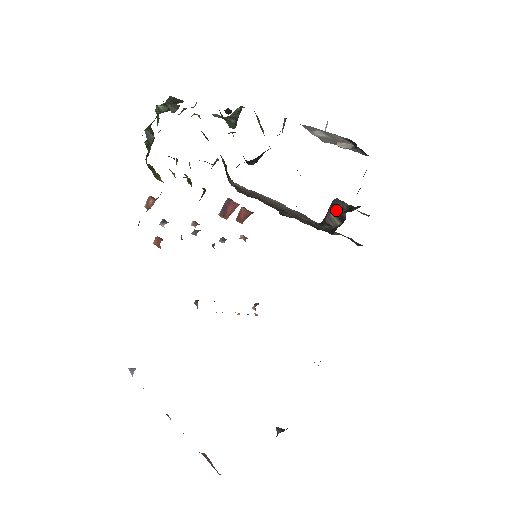
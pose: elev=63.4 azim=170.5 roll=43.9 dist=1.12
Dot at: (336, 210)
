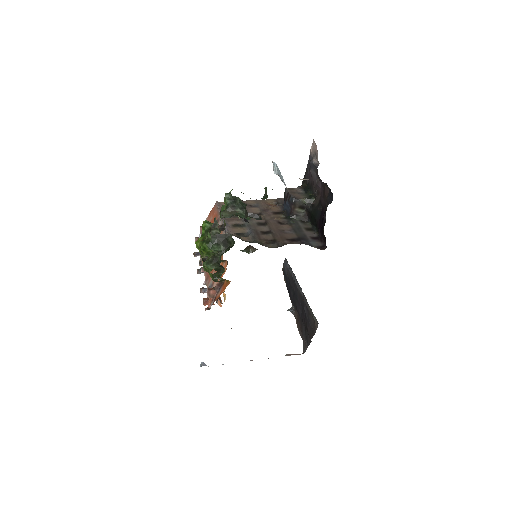
Dot at: (298, 205)
